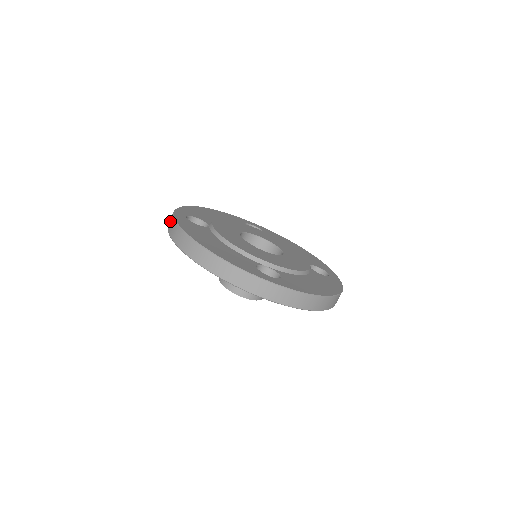
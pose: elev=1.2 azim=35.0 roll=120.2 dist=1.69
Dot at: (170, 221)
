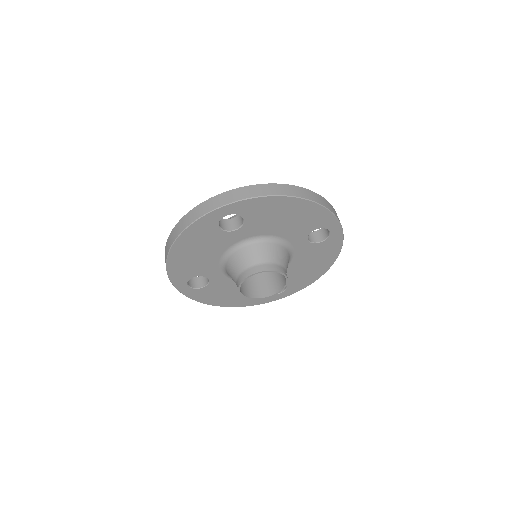
Dot at: (229, 196)
